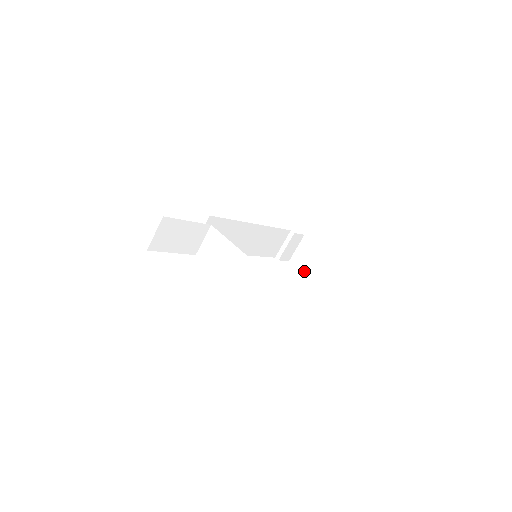
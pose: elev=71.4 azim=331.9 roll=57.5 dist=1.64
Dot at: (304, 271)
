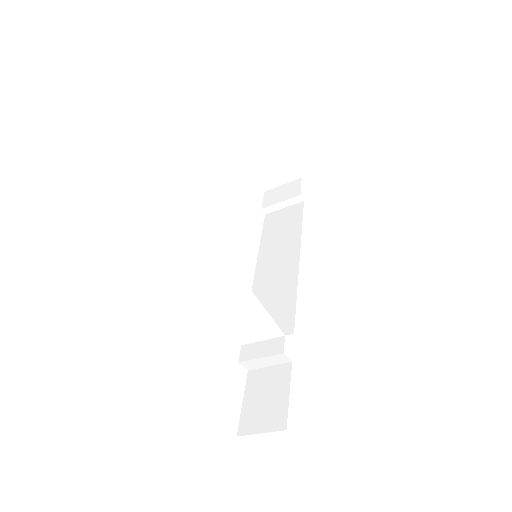
Dot at: (252, 168)
